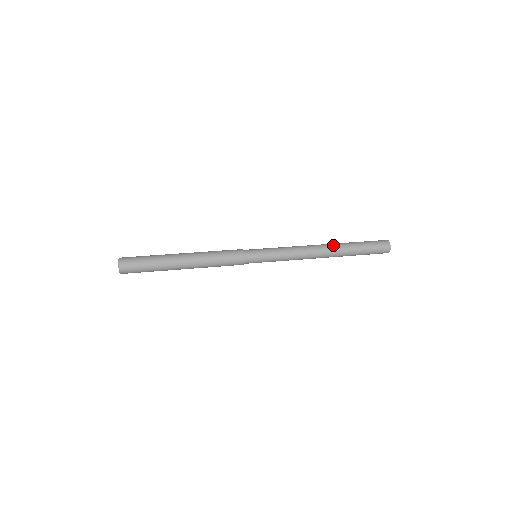
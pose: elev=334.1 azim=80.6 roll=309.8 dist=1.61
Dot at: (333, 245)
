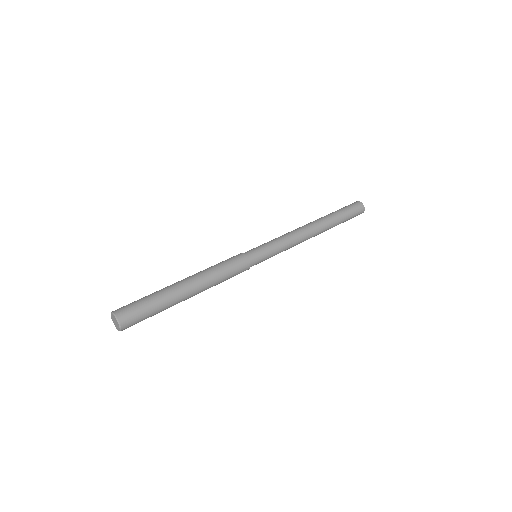
Dot at: (319, 220)
